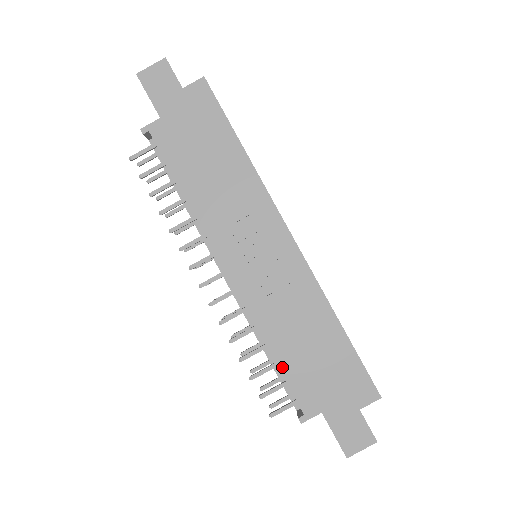
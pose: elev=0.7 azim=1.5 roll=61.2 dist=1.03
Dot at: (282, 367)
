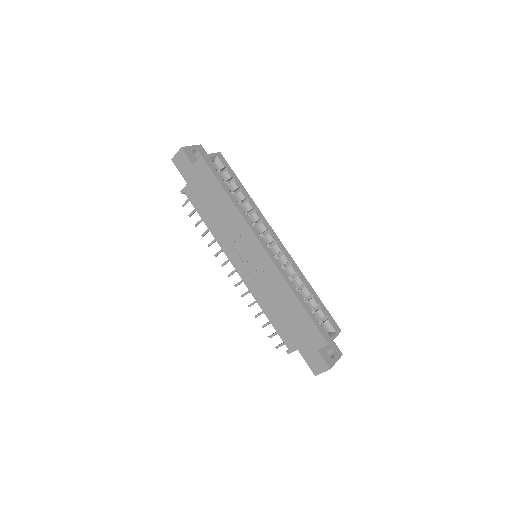
Dot at: (273, 323)
